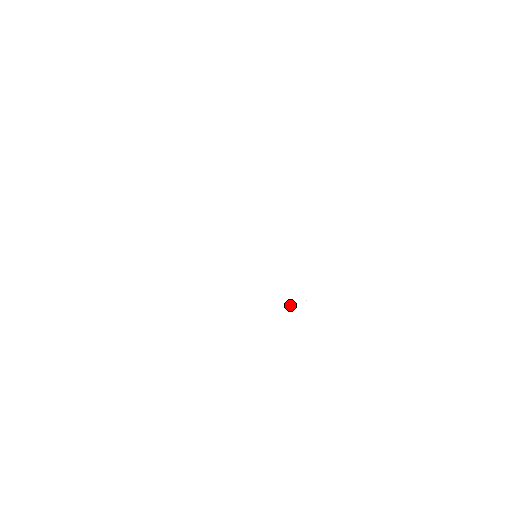
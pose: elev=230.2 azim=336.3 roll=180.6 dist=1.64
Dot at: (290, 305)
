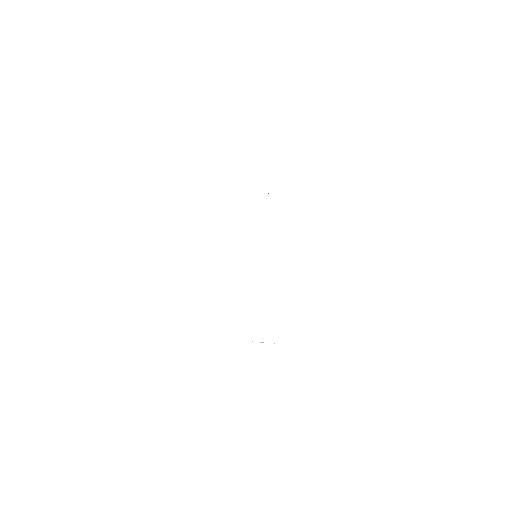
Dot at: occluded
